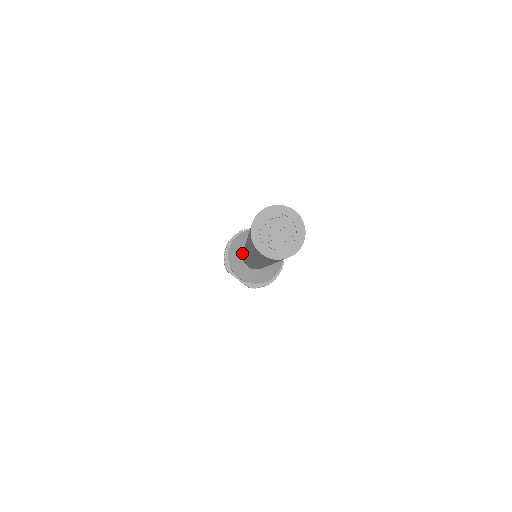
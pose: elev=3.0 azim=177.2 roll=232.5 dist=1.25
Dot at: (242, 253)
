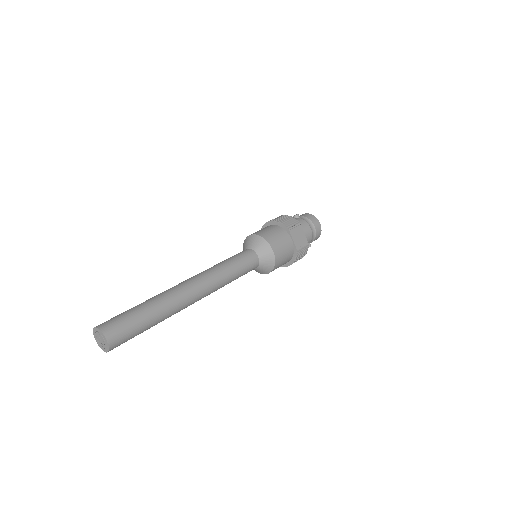
Dot at: occluded
